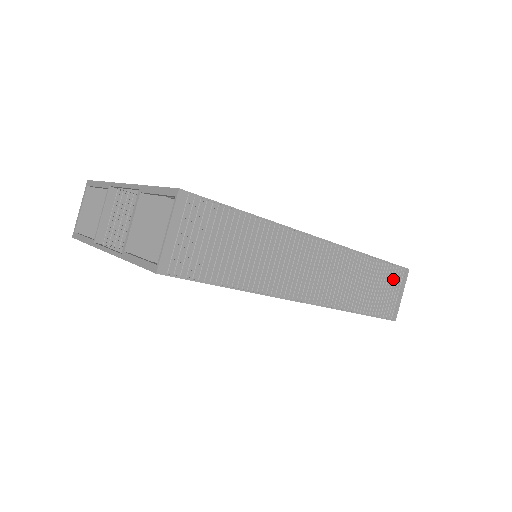
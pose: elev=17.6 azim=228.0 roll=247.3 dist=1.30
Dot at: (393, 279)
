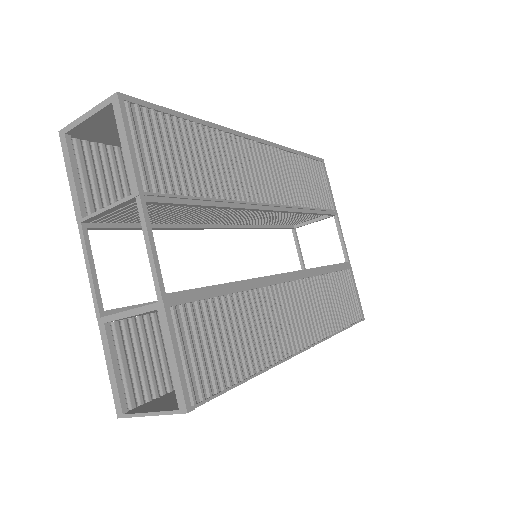
Dot at: occluded
